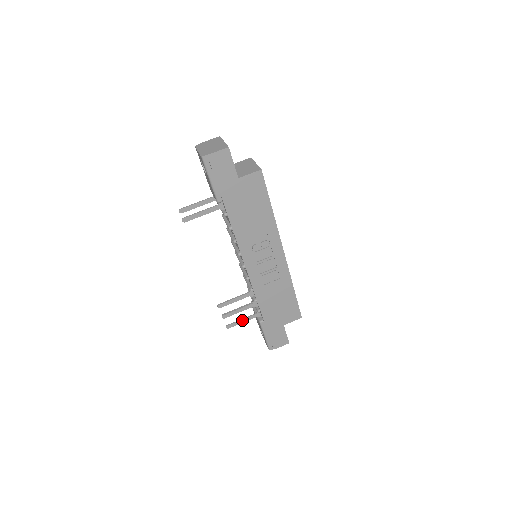
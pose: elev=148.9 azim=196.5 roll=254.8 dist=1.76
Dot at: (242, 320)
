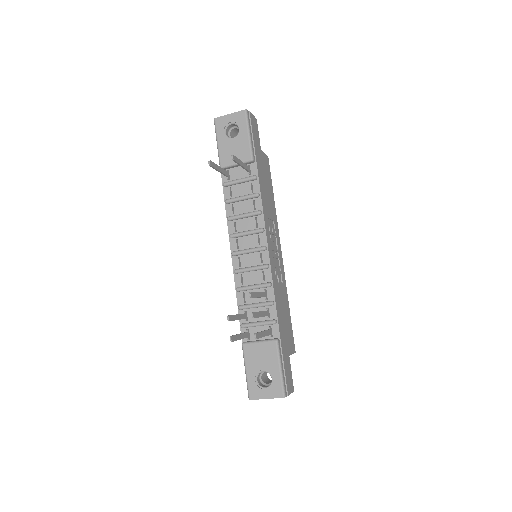
Dot at: (263, 332)
